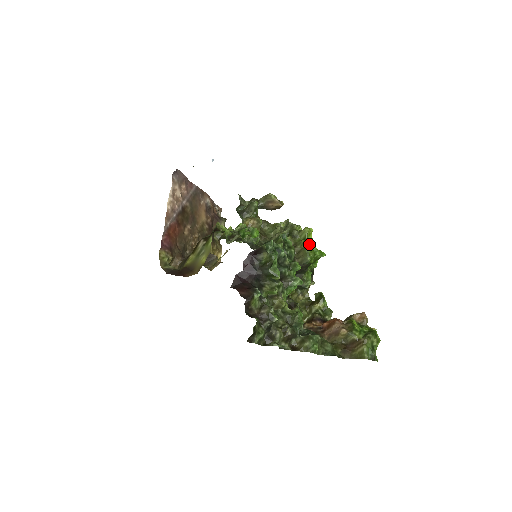
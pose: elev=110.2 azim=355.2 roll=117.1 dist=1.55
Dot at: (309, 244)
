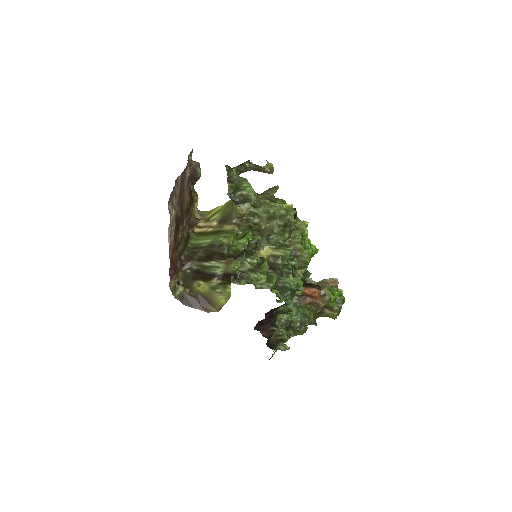
Dot at: (305, 239)
